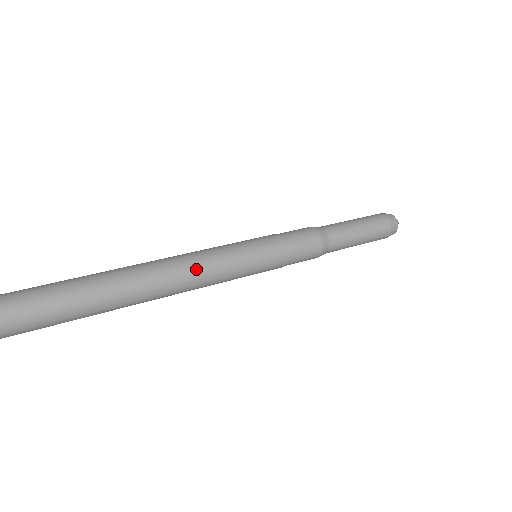
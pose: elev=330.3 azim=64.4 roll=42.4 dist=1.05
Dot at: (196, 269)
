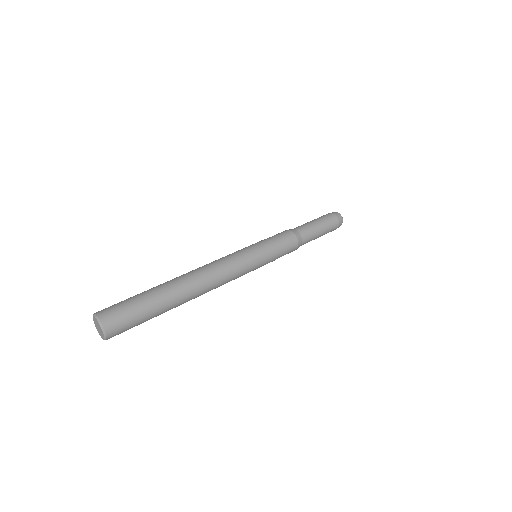
Dot at: (225, 282)
